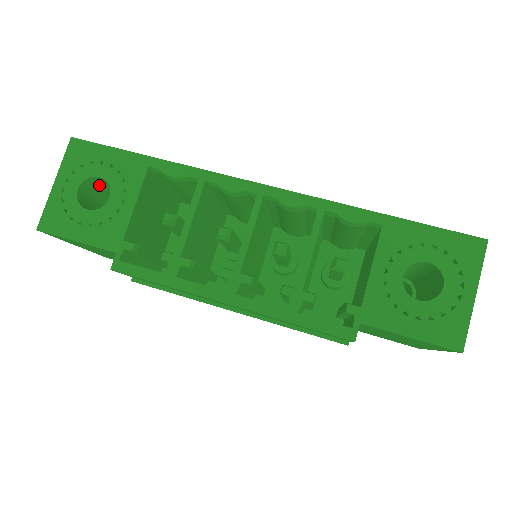
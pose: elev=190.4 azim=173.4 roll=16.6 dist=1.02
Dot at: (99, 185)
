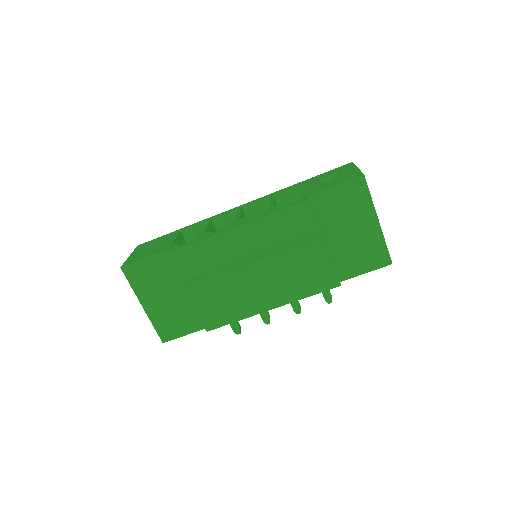
Dot at: occluded
